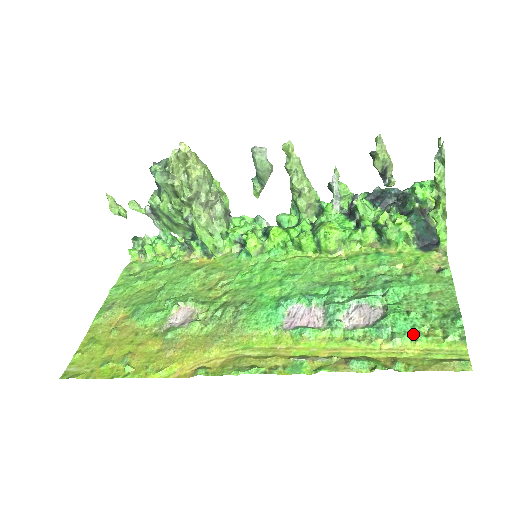
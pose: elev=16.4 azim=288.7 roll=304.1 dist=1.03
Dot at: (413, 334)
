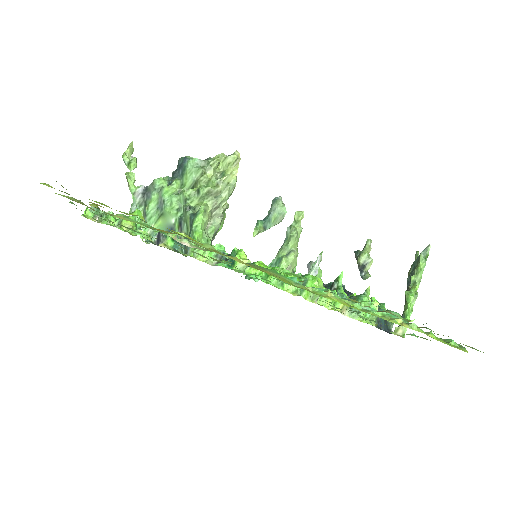
Dot at: (423, 331)
